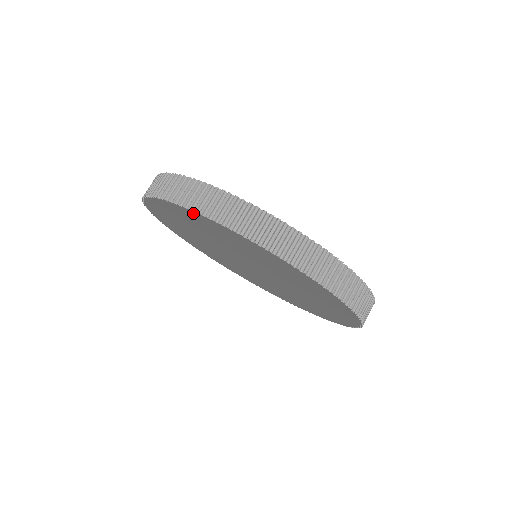
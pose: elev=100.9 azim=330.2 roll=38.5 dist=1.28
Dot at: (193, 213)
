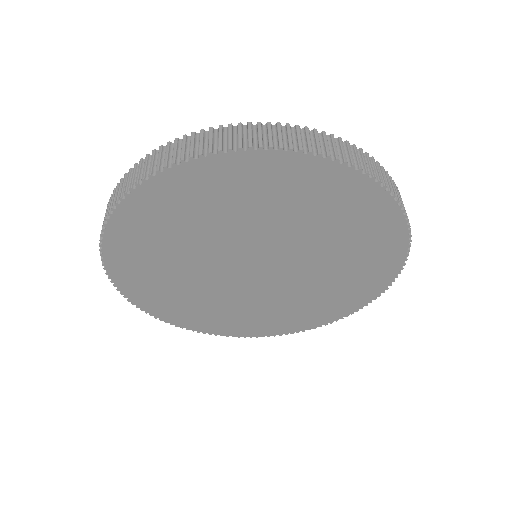
Dot at: (348, 173)
